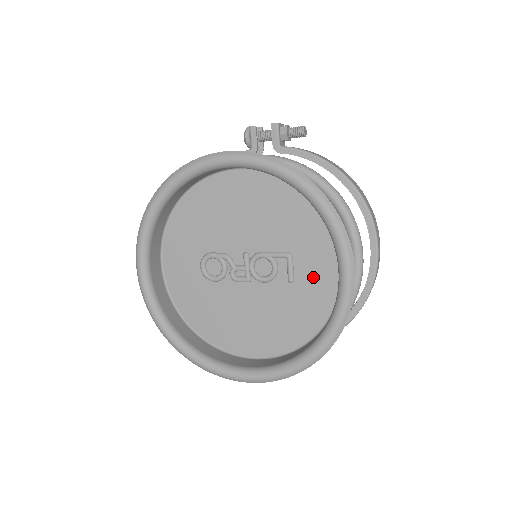
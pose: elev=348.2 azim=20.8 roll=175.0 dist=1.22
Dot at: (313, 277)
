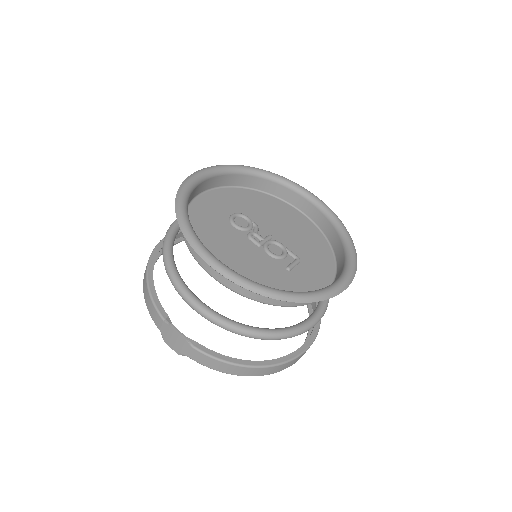
Dot at: (304, 280)
